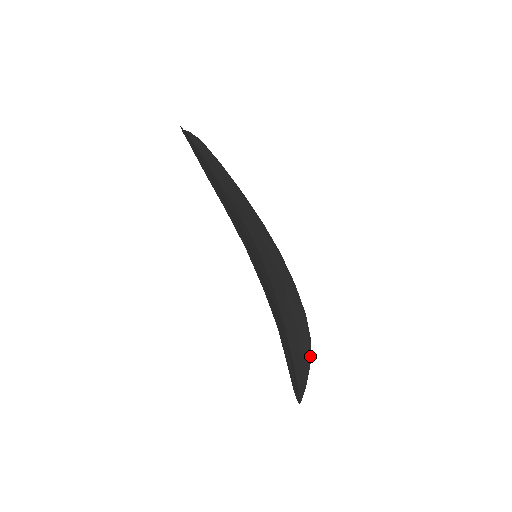
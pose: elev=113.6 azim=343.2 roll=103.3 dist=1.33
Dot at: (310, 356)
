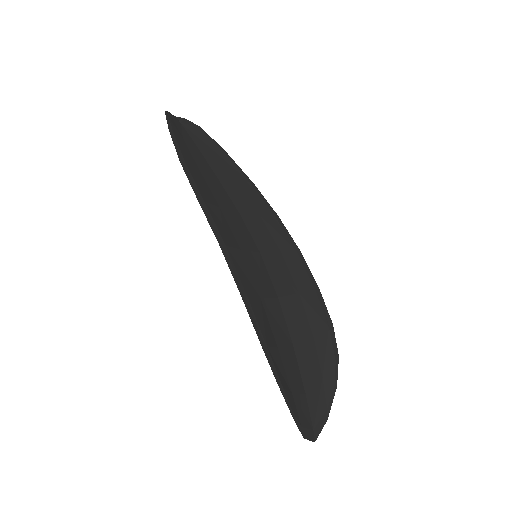
Dot at: (336, 378)
